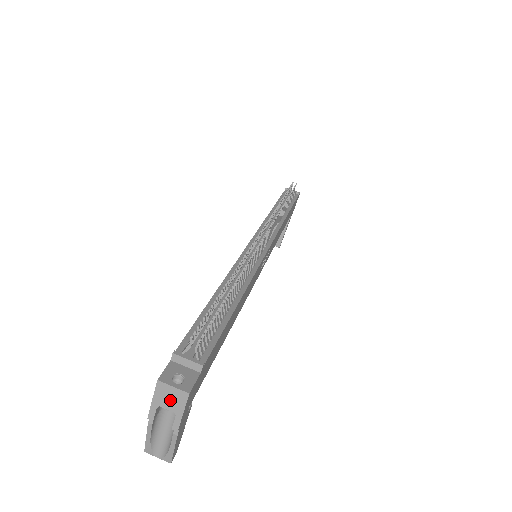
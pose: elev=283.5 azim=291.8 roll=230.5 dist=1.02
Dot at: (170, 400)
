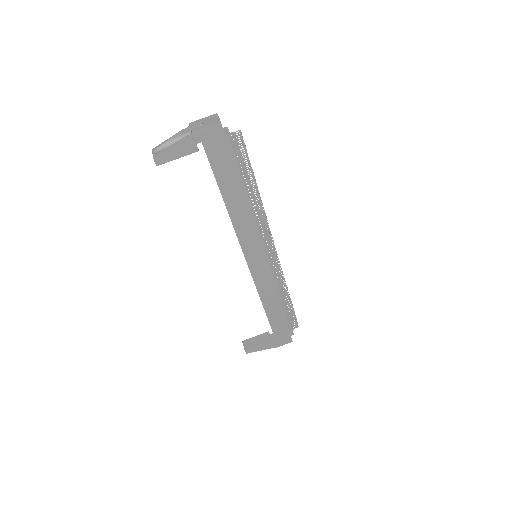
Dot at: (209, 121)
